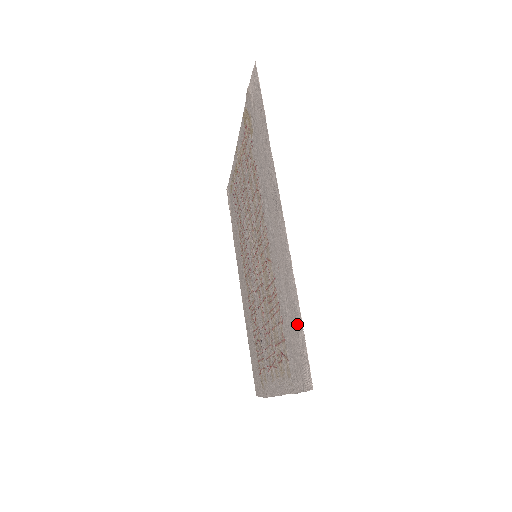
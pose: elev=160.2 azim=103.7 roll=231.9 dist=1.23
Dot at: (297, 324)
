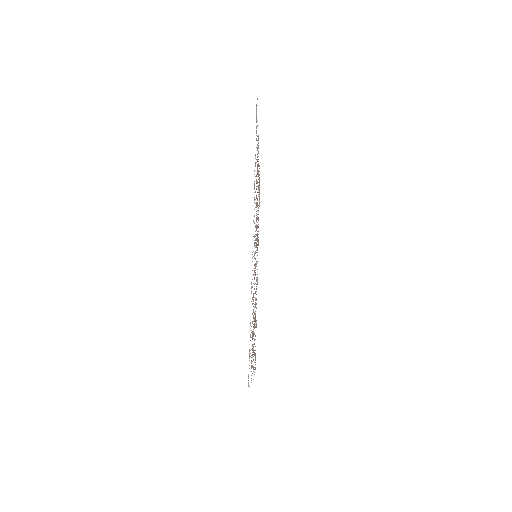
Dot at: occluded
